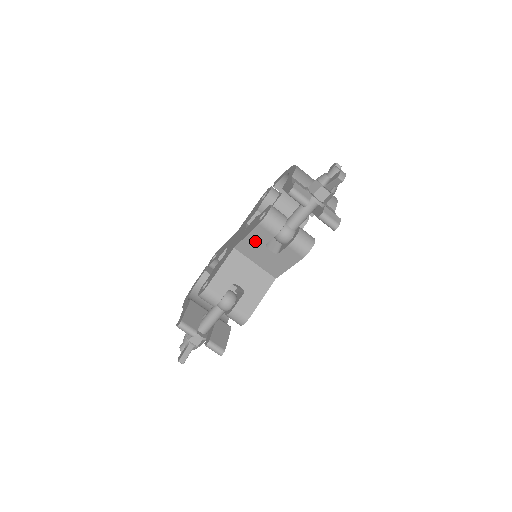
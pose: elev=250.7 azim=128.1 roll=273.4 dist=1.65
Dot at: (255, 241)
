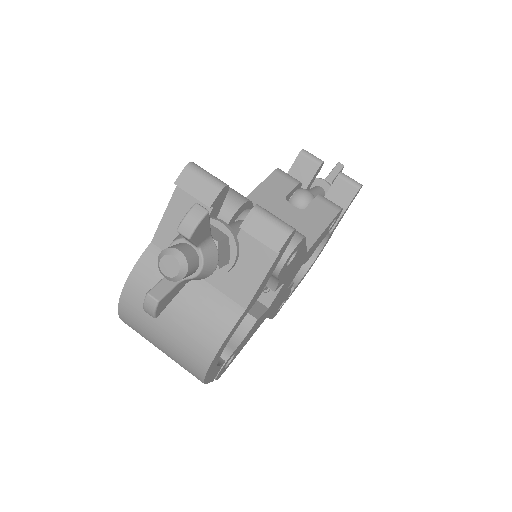
Dot at: (270, 193)
